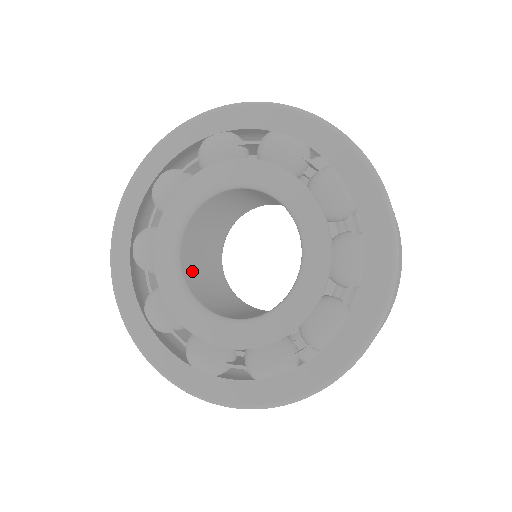
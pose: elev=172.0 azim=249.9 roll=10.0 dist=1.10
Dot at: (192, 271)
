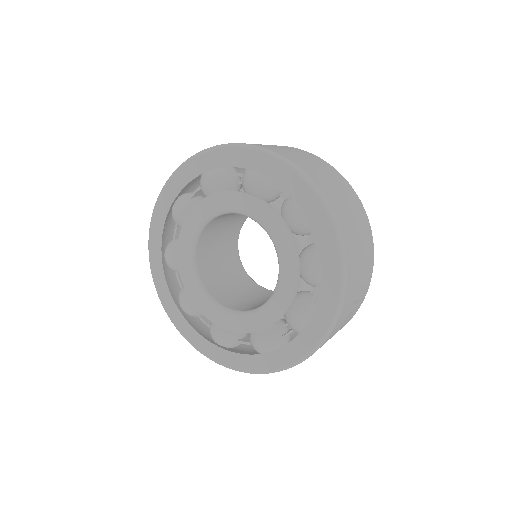
Dot at: (224, 295)
